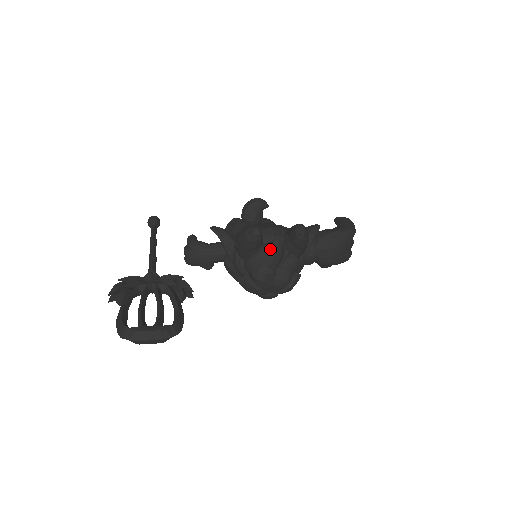
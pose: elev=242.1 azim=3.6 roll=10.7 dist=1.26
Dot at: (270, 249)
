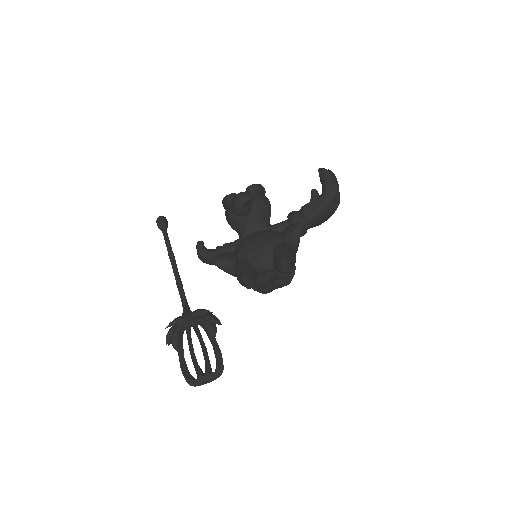
Dot at: (264, 281)
